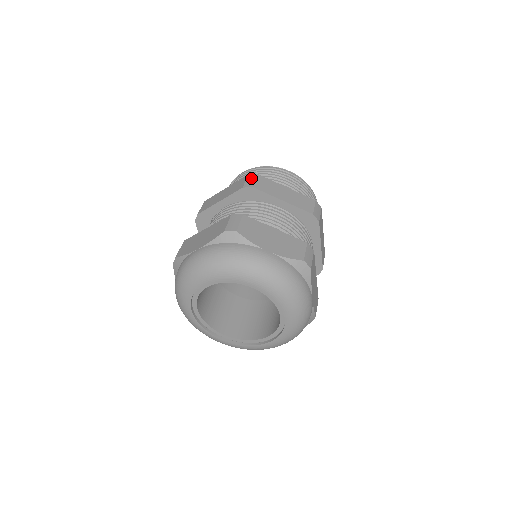
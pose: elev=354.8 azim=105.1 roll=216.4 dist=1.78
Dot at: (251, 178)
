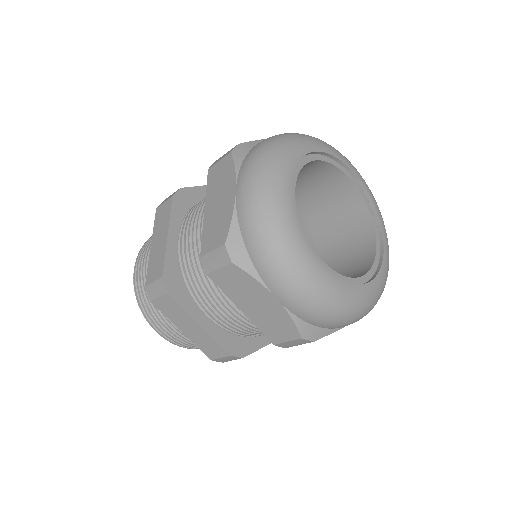
Dot at: occluded
